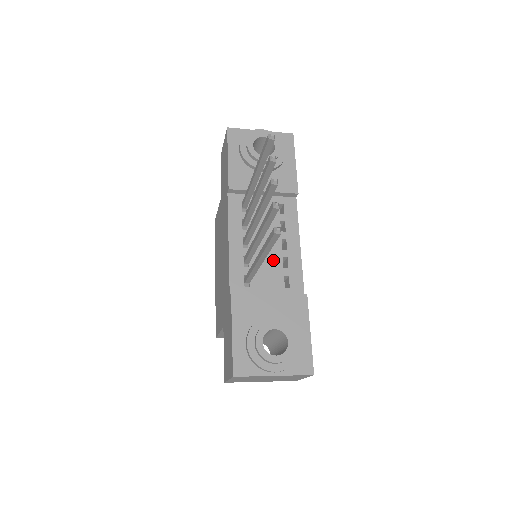
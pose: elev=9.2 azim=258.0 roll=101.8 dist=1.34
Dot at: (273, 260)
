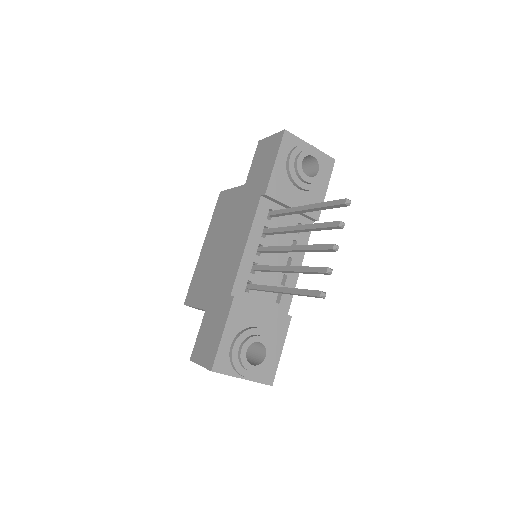
Dot at: (275, 274)
